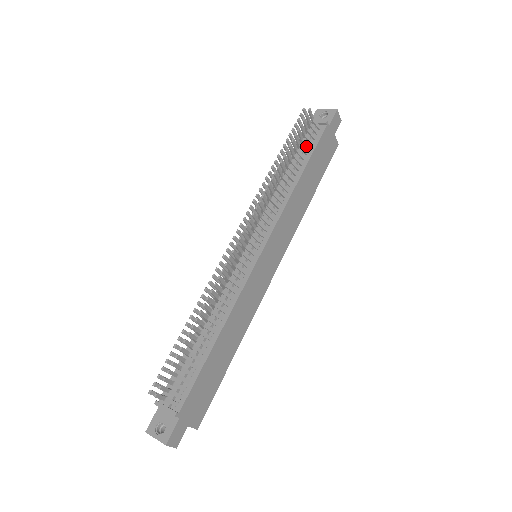
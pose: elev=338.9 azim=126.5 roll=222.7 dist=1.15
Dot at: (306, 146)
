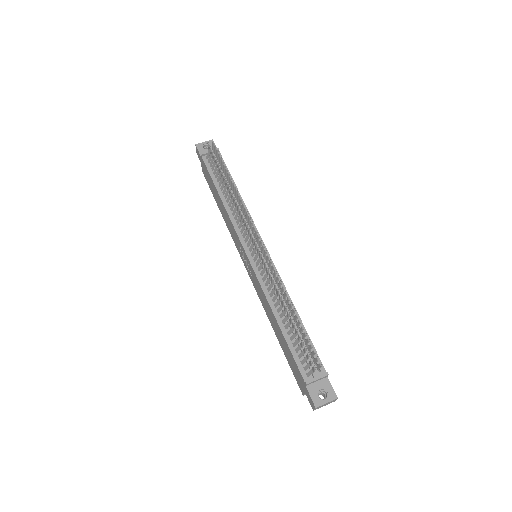
Dot at: occluded
